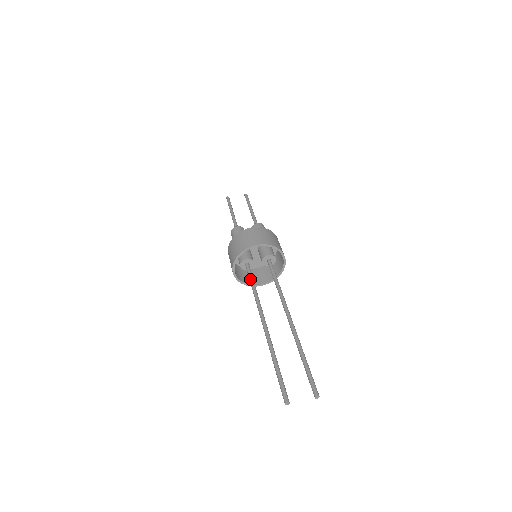
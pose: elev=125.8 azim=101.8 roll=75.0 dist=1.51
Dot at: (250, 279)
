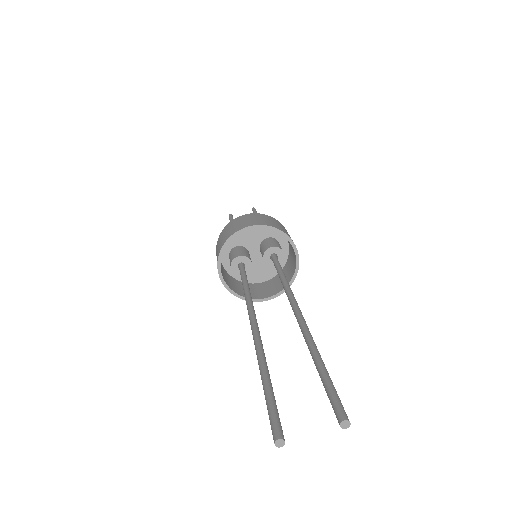
Dot at: (242, 278)
